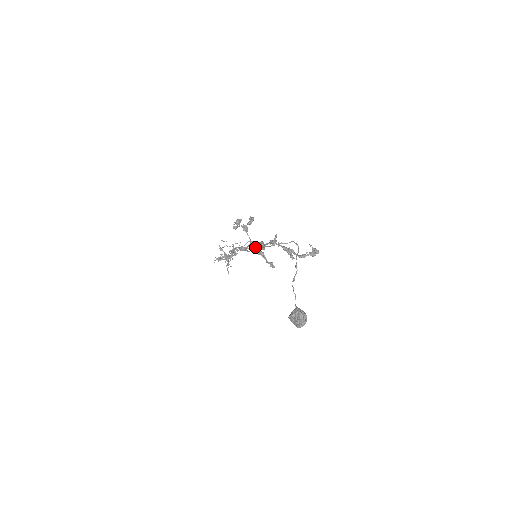
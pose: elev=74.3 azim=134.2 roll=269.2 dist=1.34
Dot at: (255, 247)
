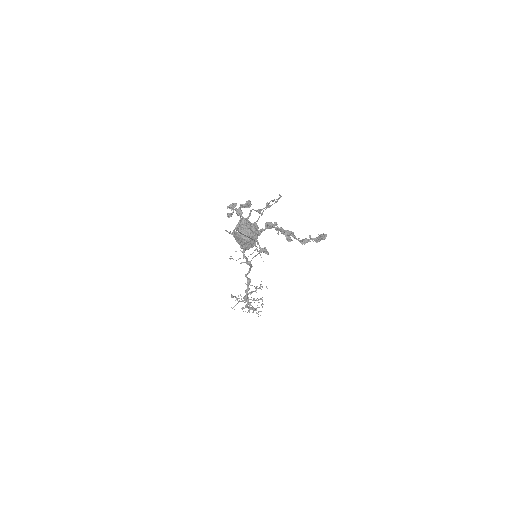
Dot at: occluded
